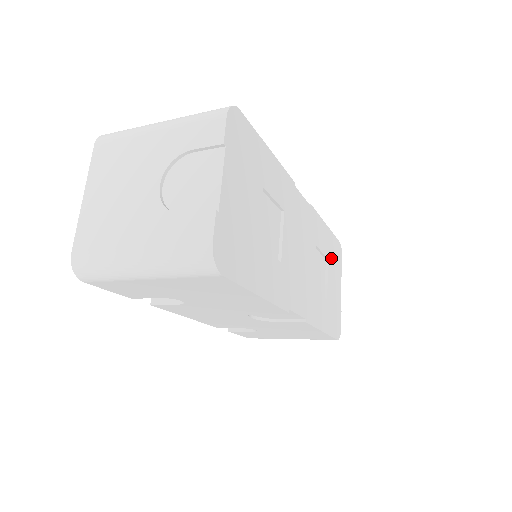
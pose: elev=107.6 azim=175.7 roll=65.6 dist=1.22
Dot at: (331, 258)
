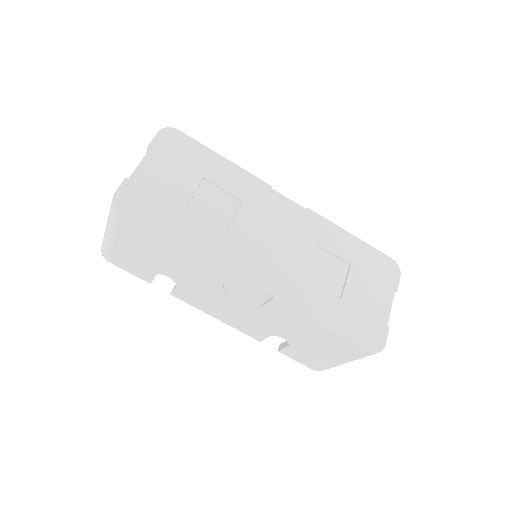
Dot at: (361, 266)
